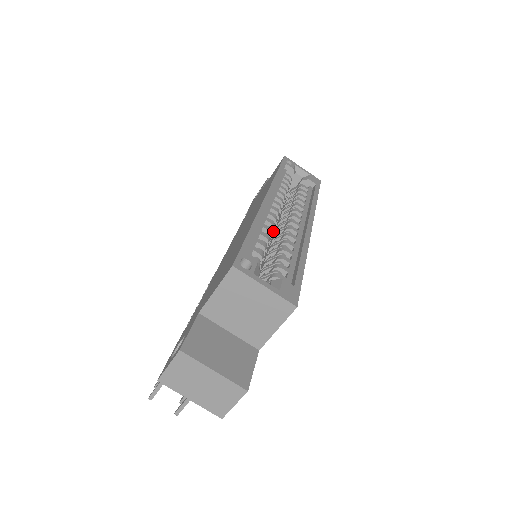
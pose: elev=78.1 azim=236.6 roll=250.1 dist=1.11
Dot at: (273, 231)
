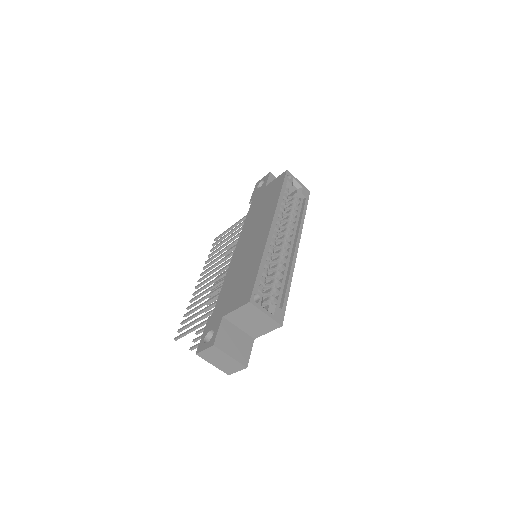
Dot at: occluded
